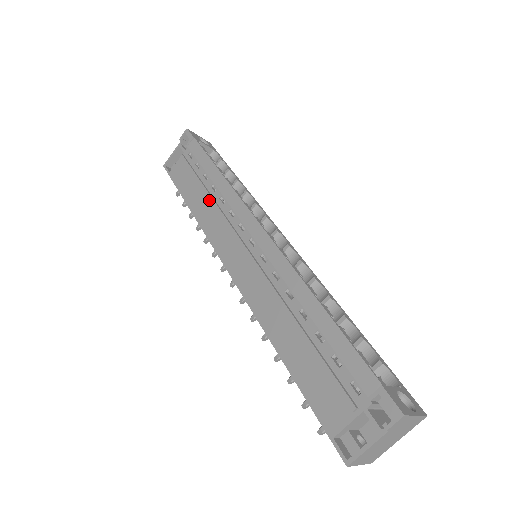
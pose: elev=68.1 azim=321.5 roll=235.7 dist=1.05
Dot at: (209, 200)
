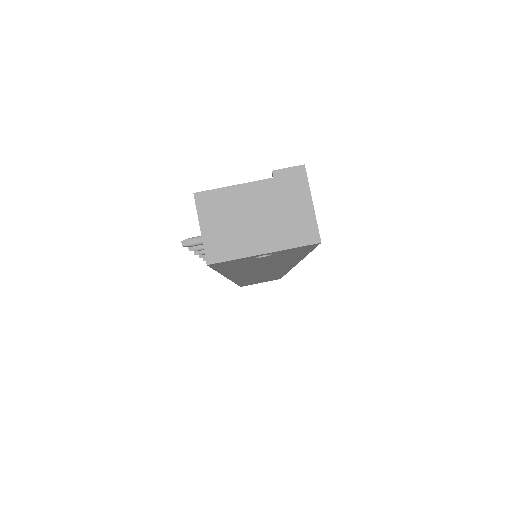
Dot at: occluded
